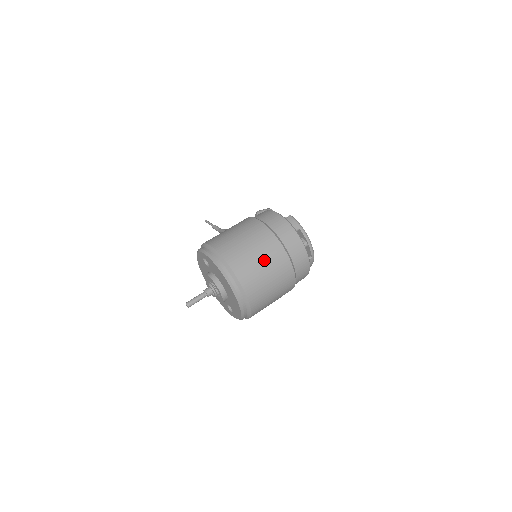
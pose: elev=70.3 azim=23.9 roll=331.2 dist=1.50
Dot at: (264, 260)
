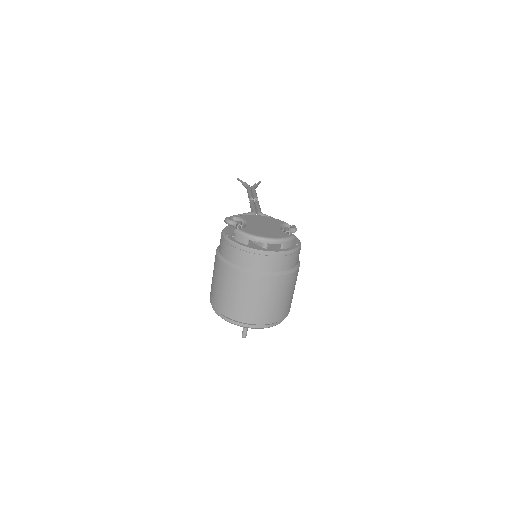
Dot at: (245, 294)
